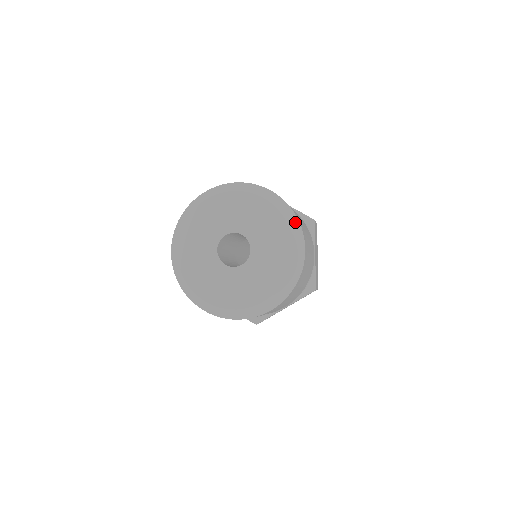
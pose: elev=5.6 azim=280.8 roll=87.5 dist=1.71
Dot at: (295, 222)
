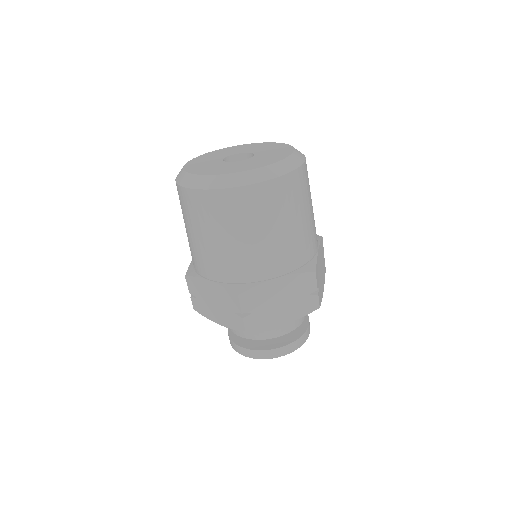
Dot at: (299, 151)
